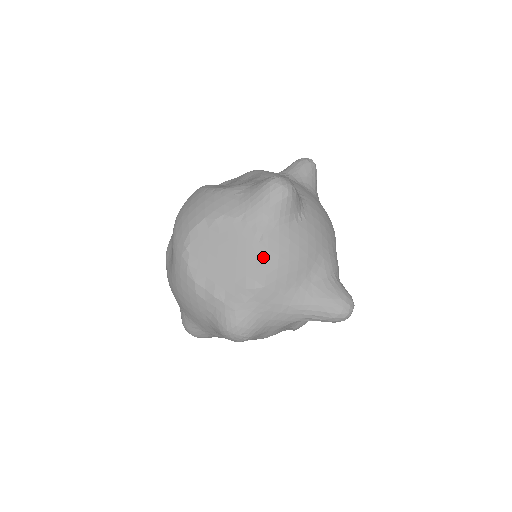
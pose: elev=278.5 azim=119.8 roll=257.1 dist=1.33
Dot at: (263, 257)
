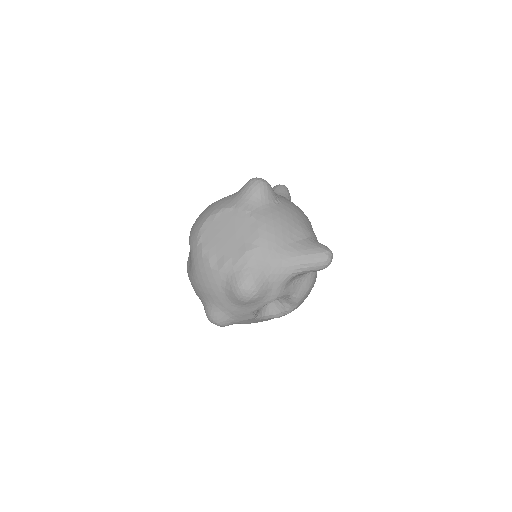
Dot at: (254, 226)
